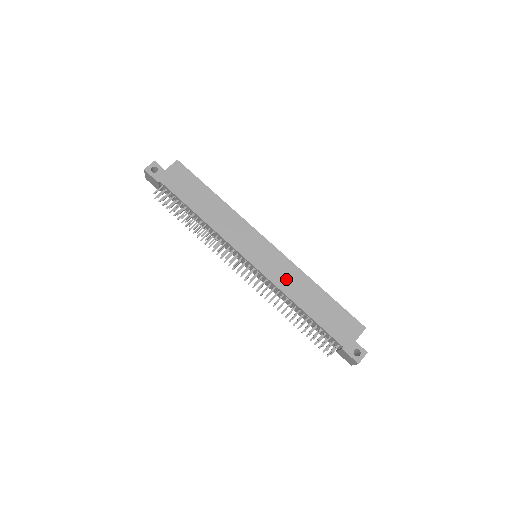
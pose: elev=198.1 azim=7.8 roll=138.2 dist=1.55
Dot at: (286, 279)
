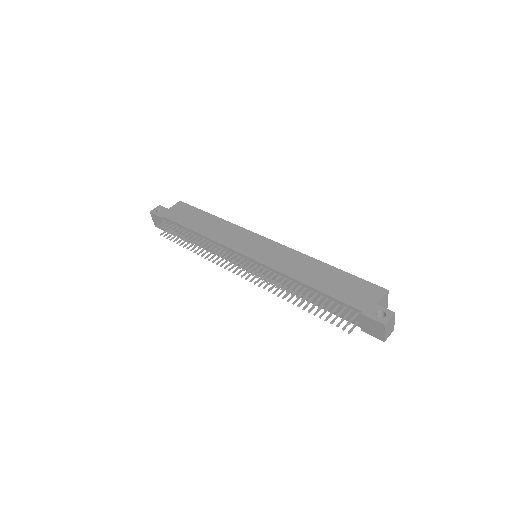
Dot at: (286, 263)
